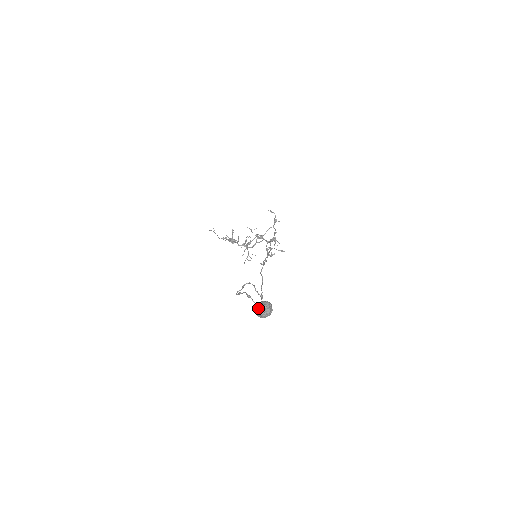
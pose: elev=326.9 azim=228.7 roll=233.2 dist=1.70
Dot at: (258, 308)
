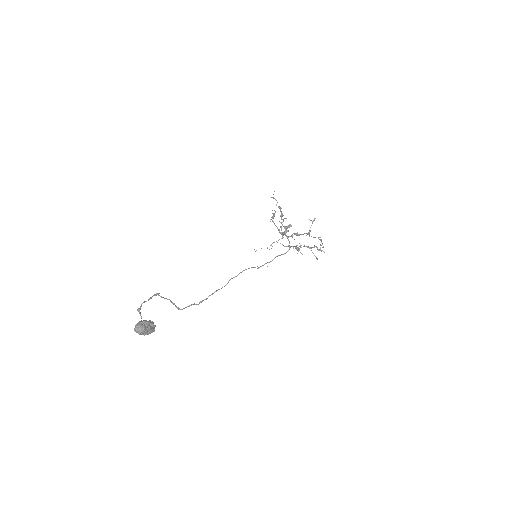
Dot at: (135, 325)
